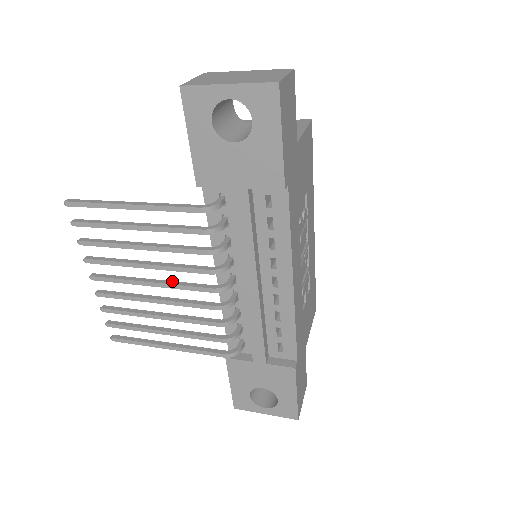
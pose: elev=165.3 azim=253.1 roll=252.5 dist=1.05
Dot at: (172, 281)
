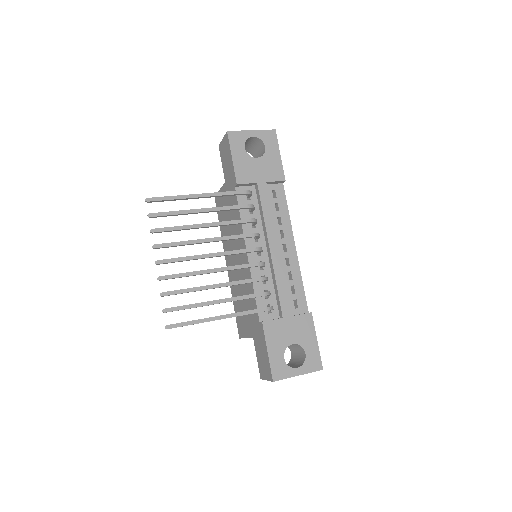
Dot at: (224, 252)
